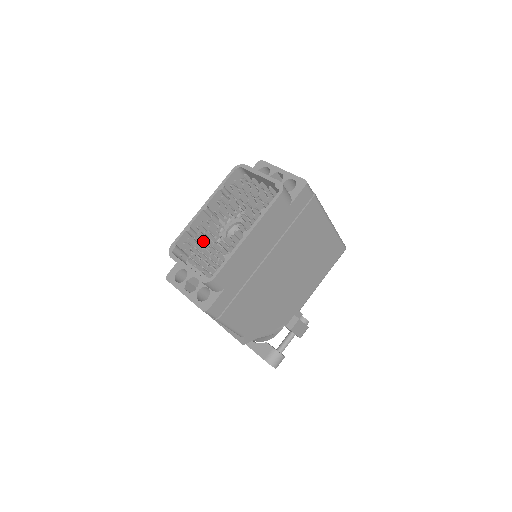
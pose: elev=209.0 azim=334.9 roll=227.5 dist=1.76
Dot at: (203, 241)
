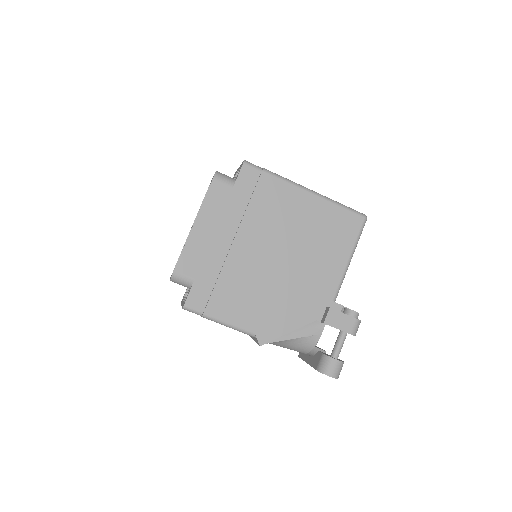
Dot at: occluded
